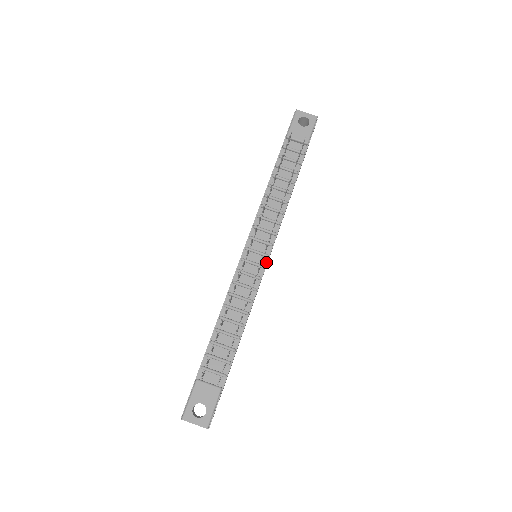
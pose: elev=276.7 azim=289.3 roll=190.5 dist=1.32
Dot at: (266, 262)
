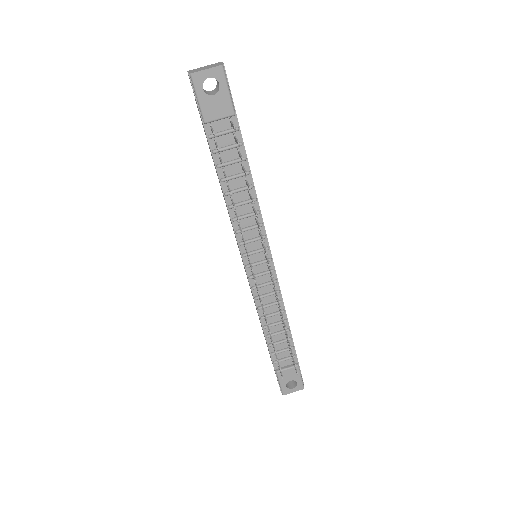
Dot at: (272, 265)
